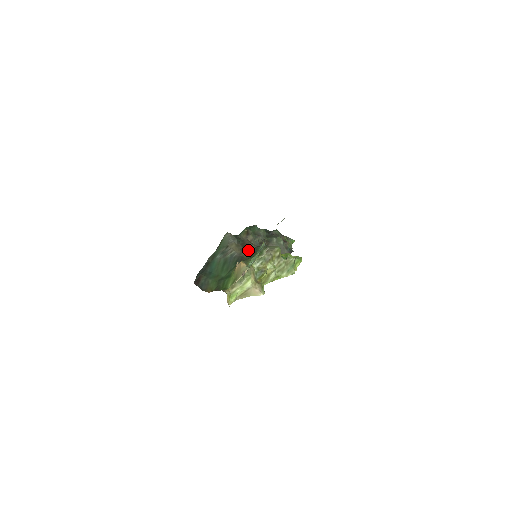
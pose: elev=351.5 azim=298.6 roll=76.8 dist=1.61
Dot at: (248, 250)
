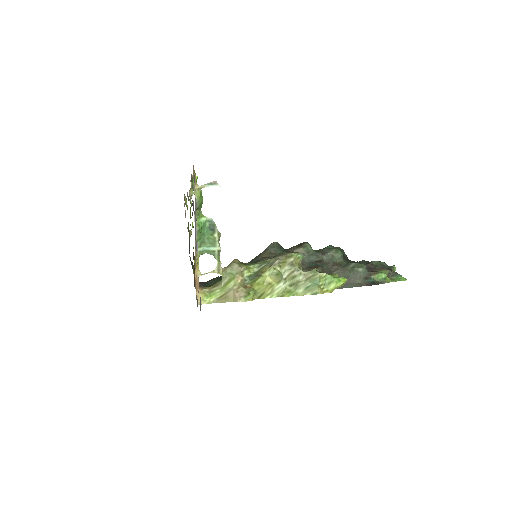
Dot at: occluded
